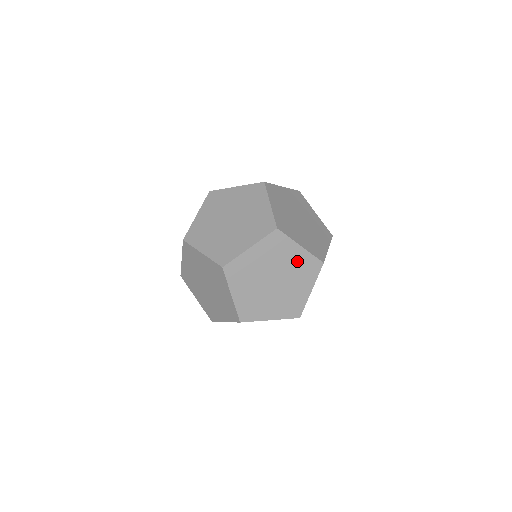
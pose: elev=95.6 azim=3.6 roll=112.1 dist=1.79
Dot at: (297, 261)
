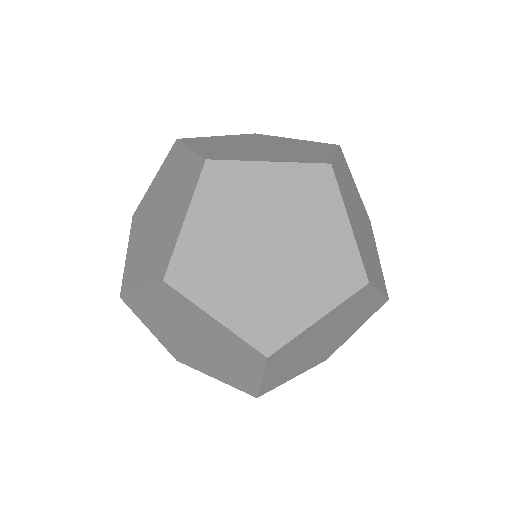
Dot at: (328, 244)
